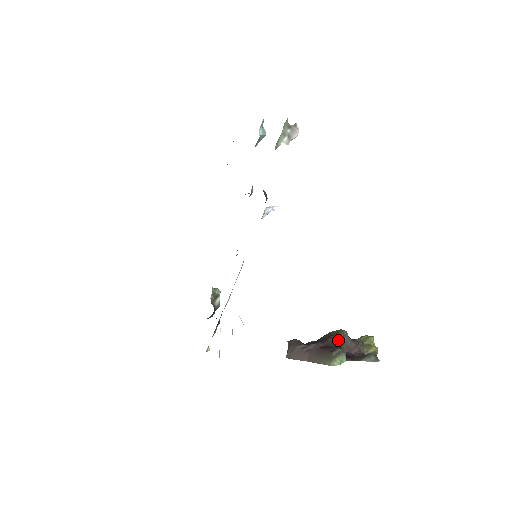
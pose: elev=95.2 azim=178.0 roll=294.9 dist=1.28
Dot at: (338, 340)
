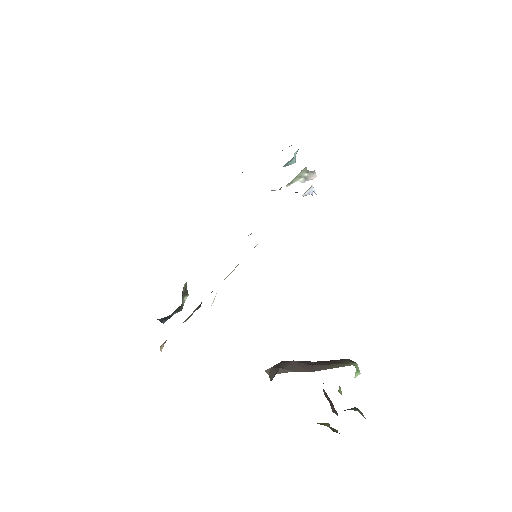
Dot at: (323, 383)
